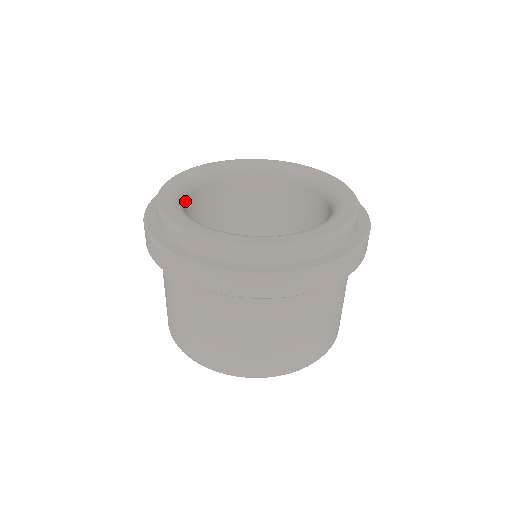
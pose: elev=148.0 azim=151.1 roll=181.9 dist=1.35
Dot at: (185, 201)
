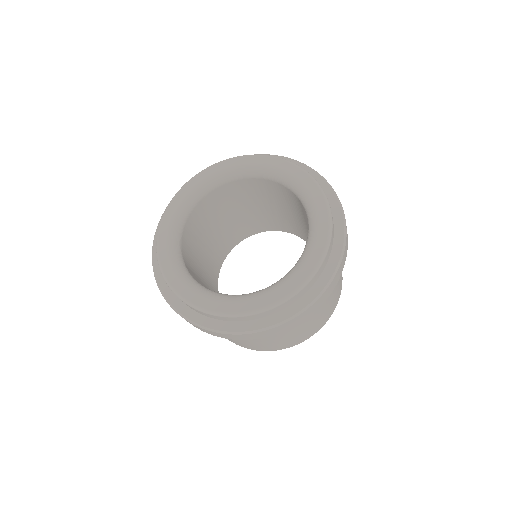
Dot at: (194, 279)
